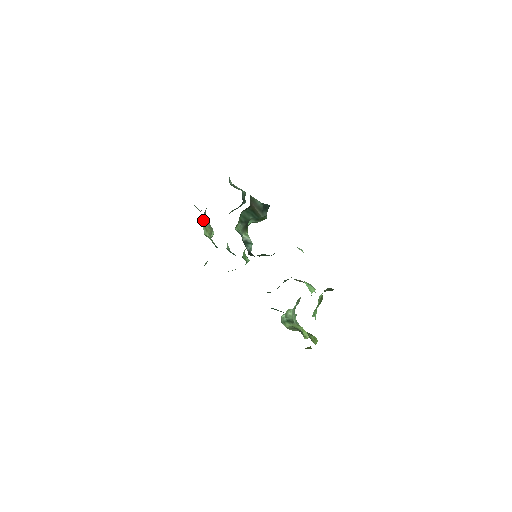
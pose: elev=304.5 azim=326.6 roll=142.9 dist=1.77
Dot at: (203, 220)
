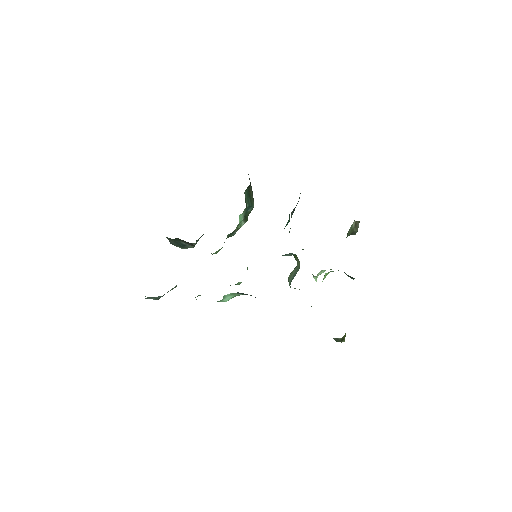
Dot at: occluded
